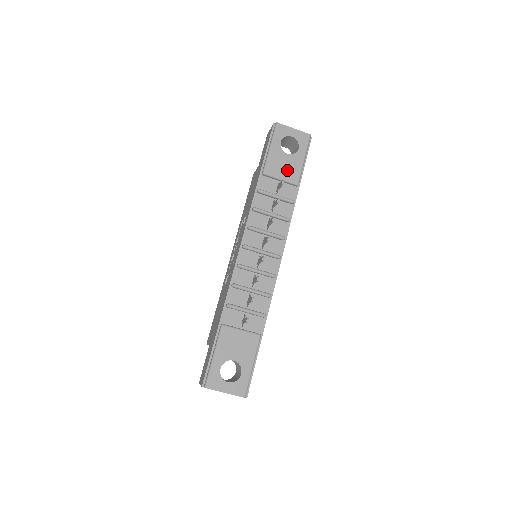
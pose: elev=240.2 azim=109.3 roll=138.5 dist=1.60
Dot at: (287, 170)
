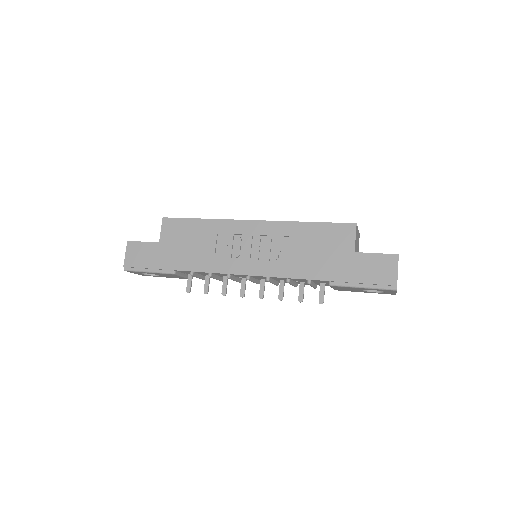
Dot at: (344, 289)
